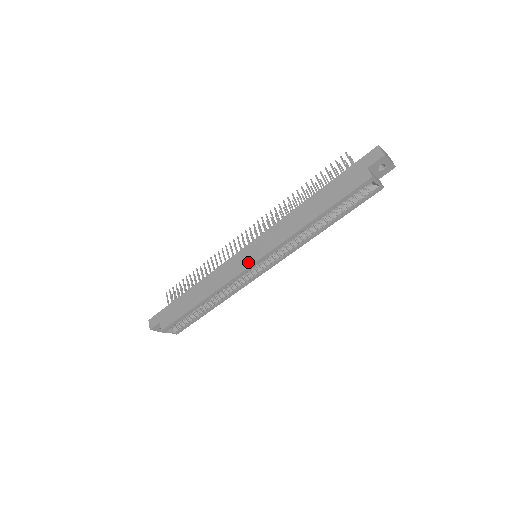
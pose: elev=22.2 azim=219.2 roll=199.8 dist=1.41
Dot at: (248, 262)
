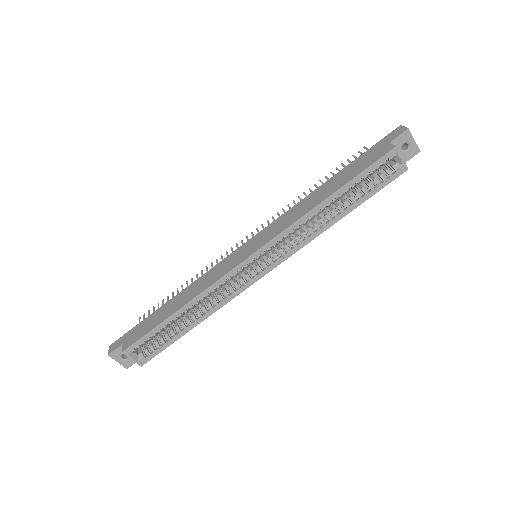
Dot at: (246, 254)
